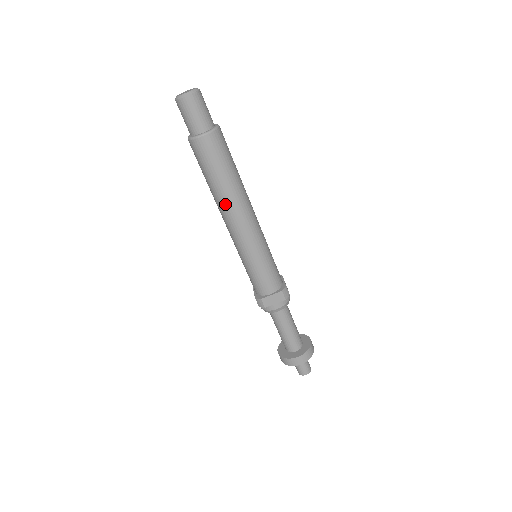
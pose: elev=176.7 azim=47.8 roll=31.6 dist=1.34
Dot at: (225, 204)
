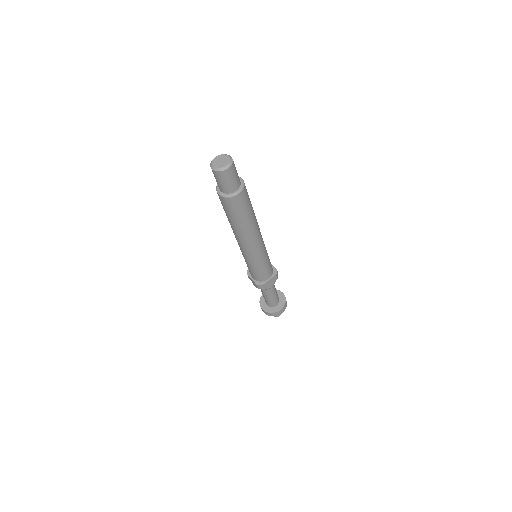
Dot at: (246, 234)
